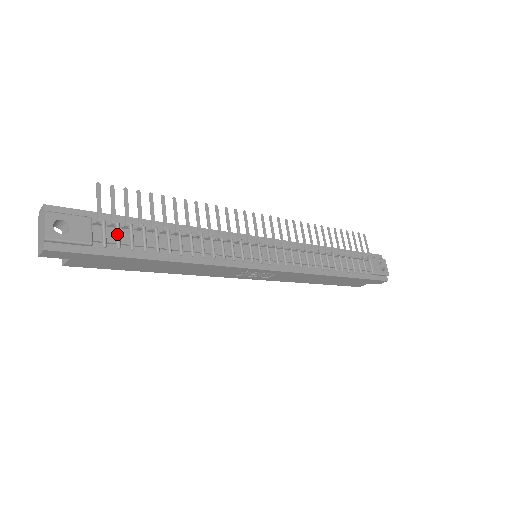
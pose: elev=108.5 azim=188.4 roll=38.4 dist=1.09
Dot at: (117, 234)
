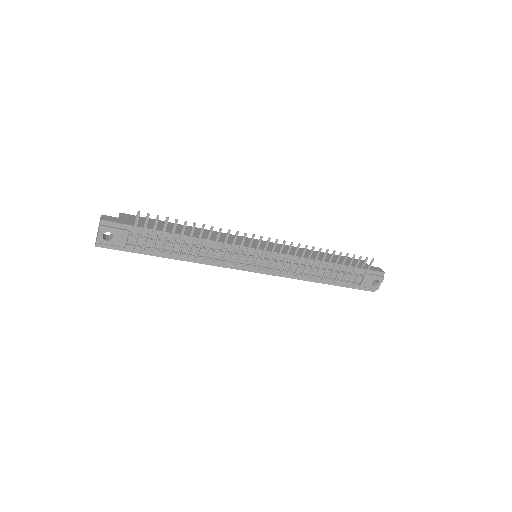
Dot at: (144, 242)
